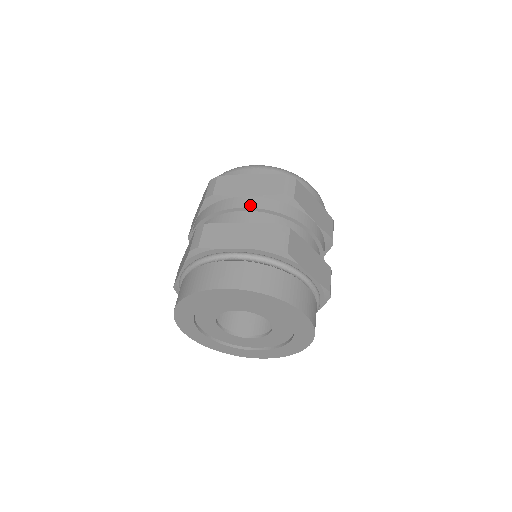
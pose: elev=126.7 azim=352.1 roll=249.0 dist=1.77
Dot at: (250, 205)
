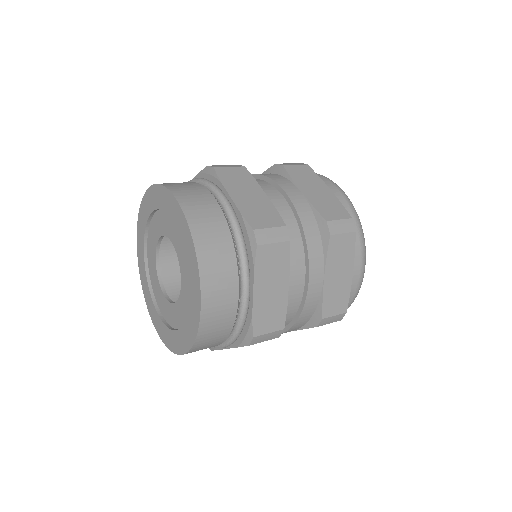
Dot at: (292, 197)
